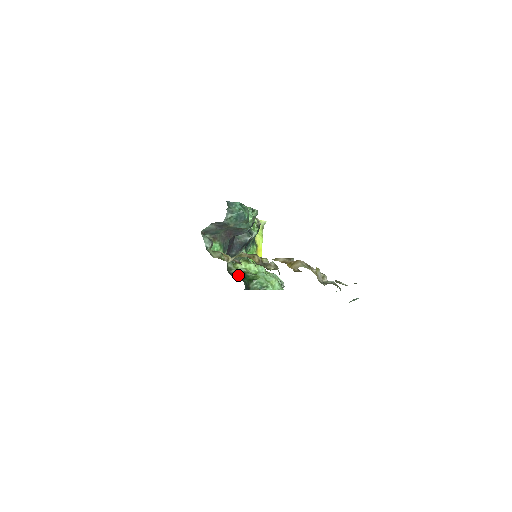
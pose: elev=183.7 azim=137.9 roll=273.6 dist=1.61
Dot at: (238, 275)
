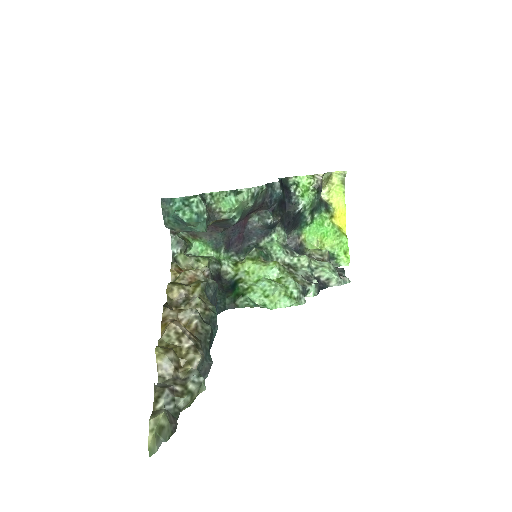
Dot at: (232, 283)
